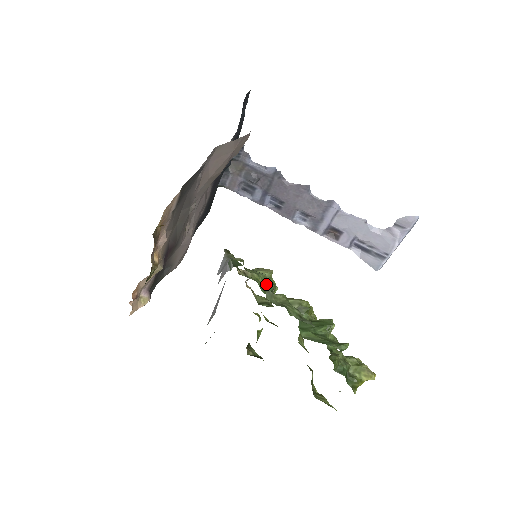
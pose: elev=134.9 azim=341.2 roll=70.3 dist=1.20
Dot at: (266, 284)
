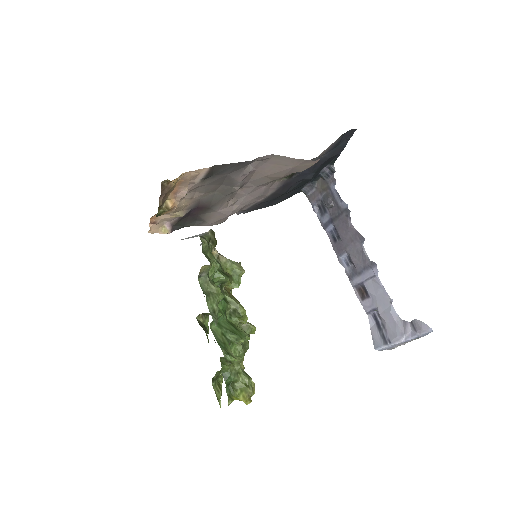
Dot at: (205, 270)
